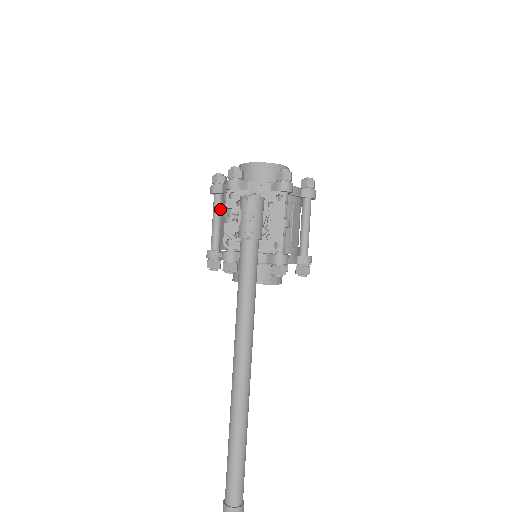
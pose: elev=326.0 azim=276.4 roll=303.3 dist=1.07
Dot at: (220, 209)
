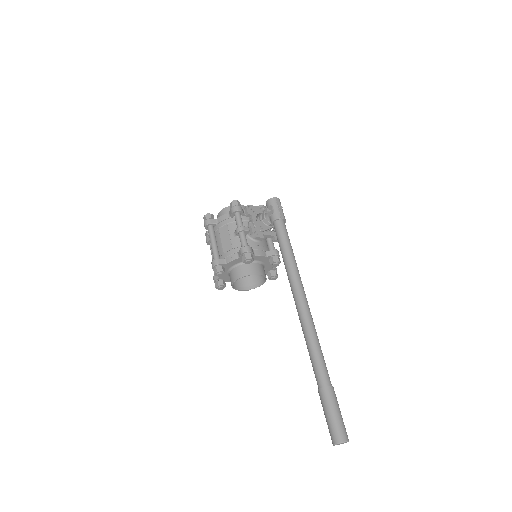
Dot at: (215, 235)
